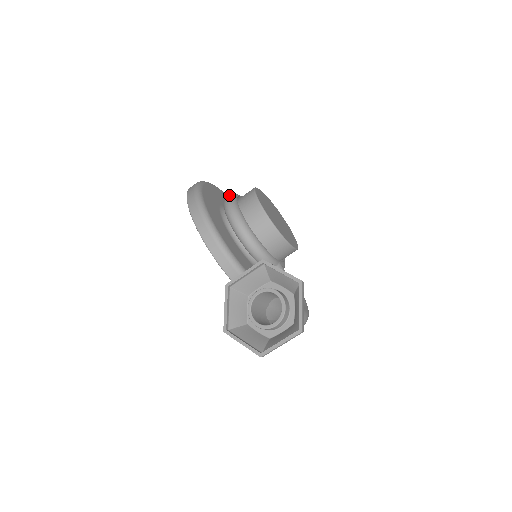
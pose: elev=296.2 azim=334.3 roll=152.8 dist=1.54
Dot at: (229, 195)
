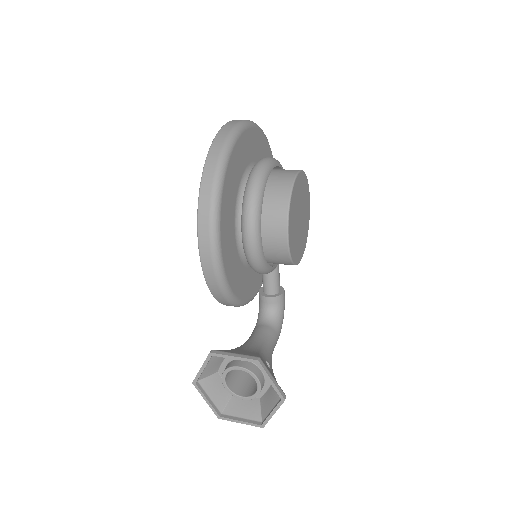
Dot at: (256, 185)
